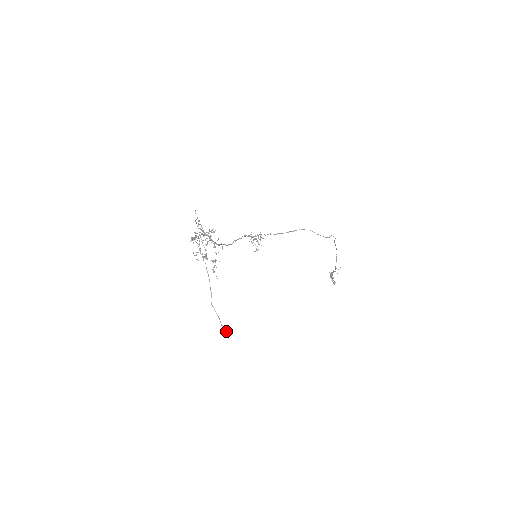
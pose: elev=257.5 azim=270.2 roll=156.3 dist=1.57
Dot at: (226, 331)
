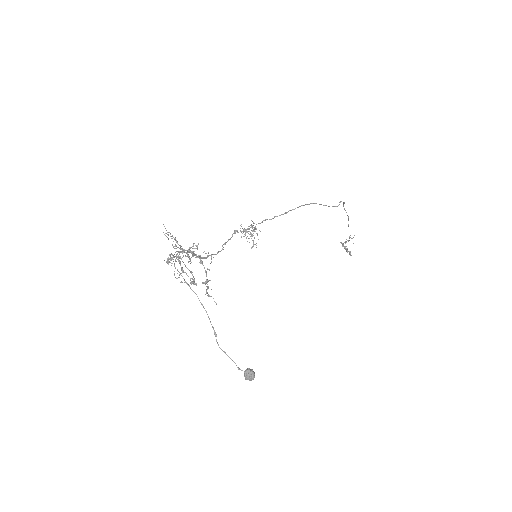
Dot at: (247, 375)
